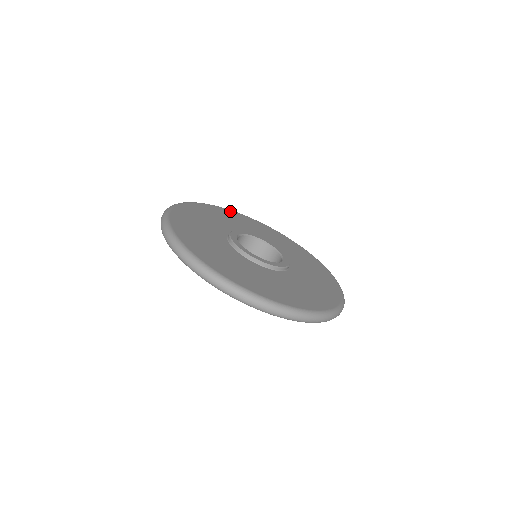
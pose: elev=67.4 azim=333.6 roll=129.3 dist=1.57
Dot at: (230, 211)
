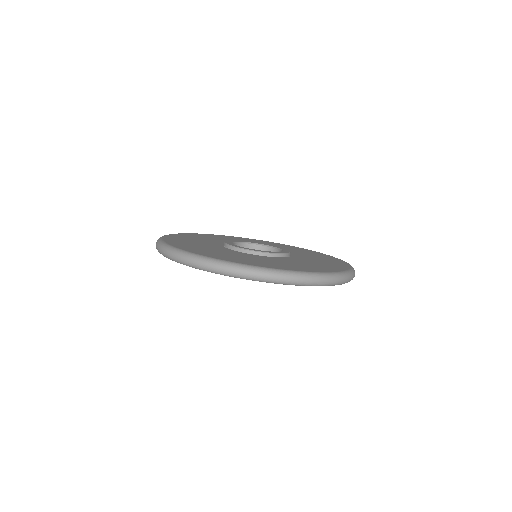
Dot at: (236, 237)
